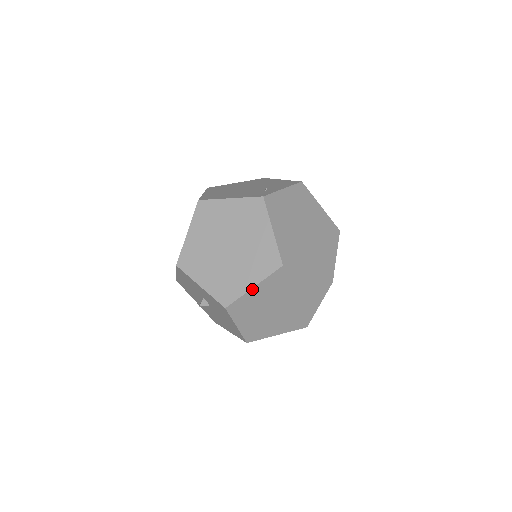
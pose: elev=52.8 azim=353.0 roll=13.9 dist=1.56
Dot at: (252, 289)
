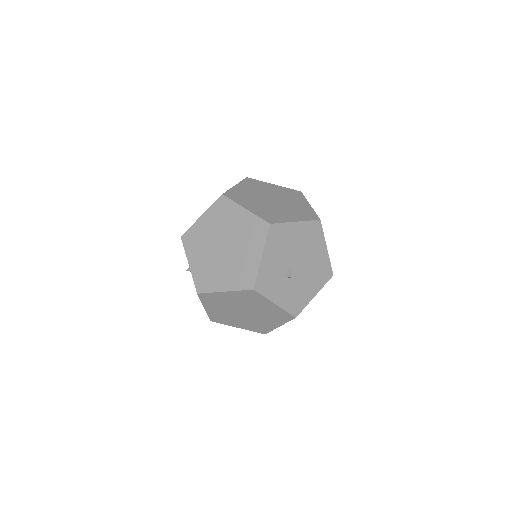
Dot at: (200, 218)
